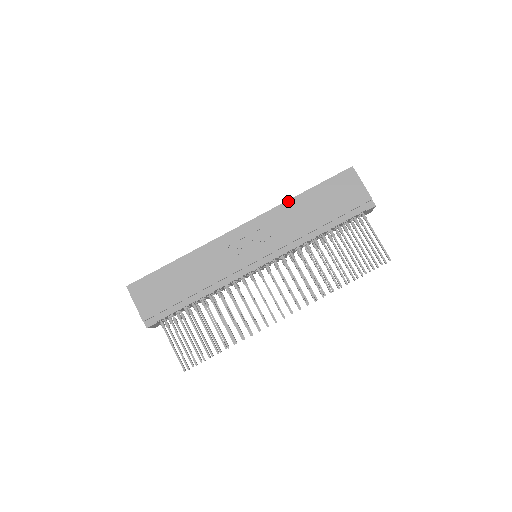
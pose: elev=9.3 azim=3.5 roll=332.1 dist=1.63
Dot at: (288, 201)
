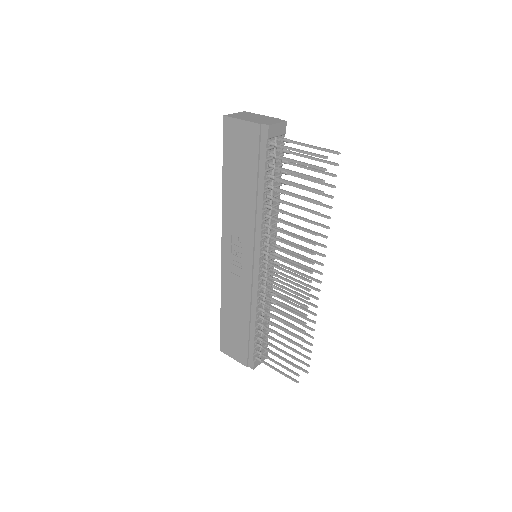
Dot at: (223, 198)
